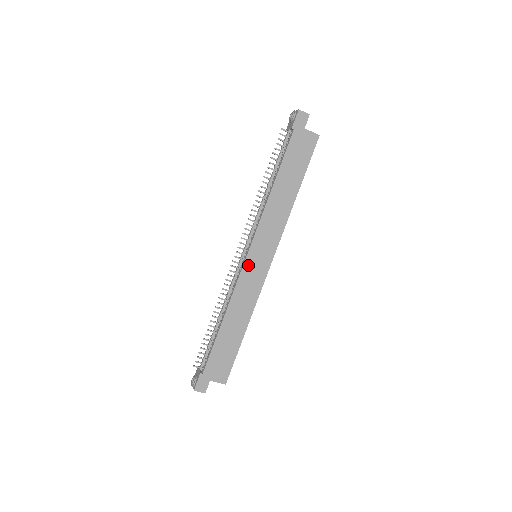
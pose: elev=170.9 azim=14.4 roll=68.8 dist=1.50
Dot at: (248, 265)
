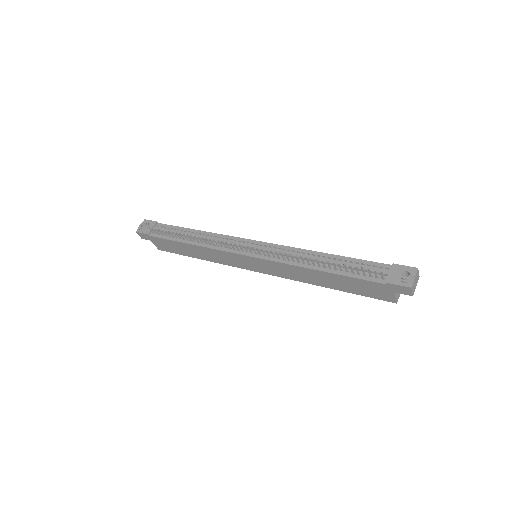
Dot at: (240, 257)
